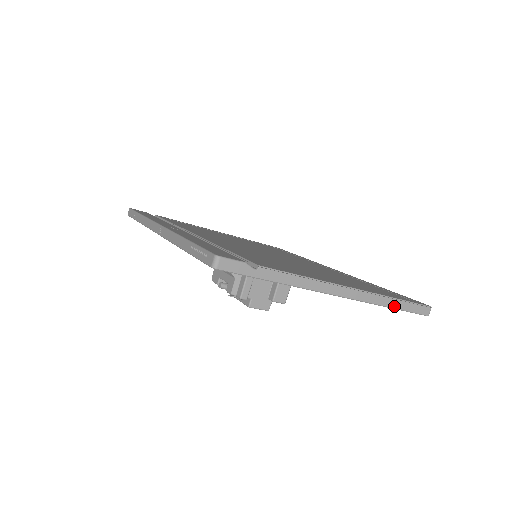
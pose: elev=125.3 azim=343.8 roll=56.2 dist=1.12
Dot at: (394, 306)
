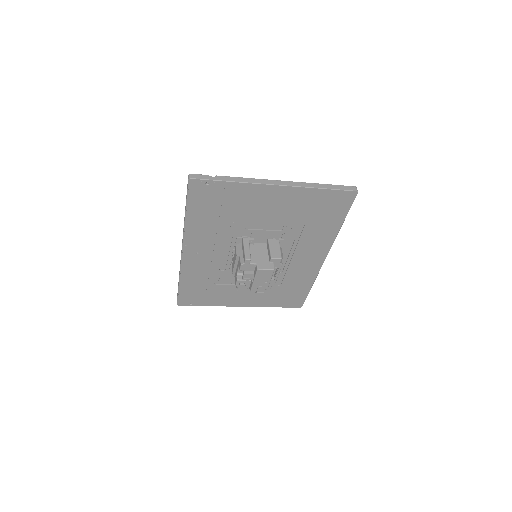
Dot at: (324, 187)
